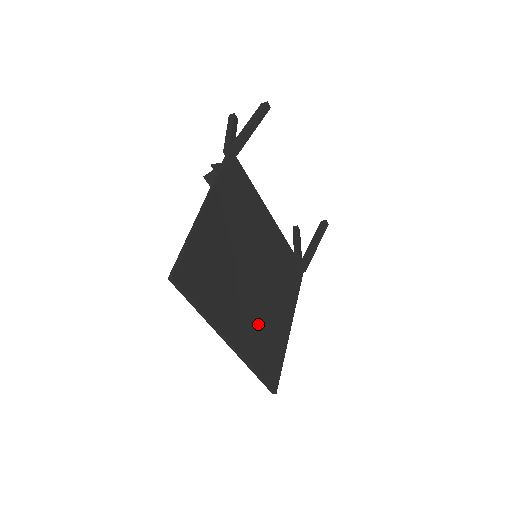
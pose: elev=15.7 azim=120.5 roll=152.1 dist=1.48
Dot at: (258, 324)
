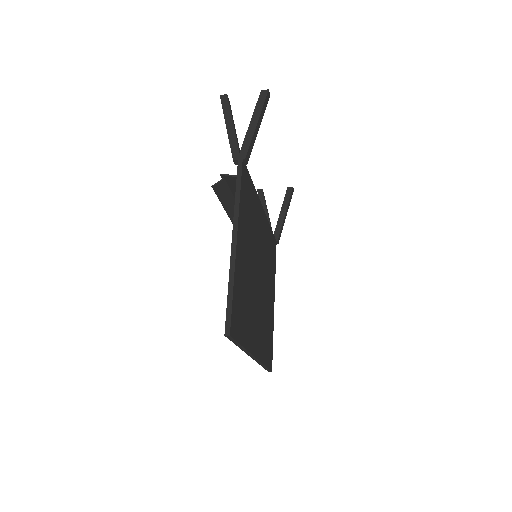
Dot at: (263, 323)
